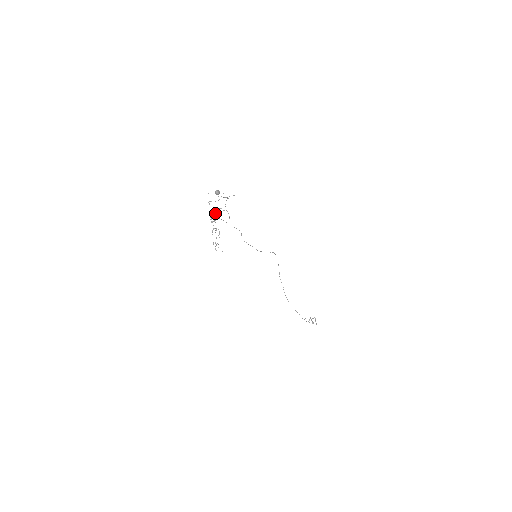
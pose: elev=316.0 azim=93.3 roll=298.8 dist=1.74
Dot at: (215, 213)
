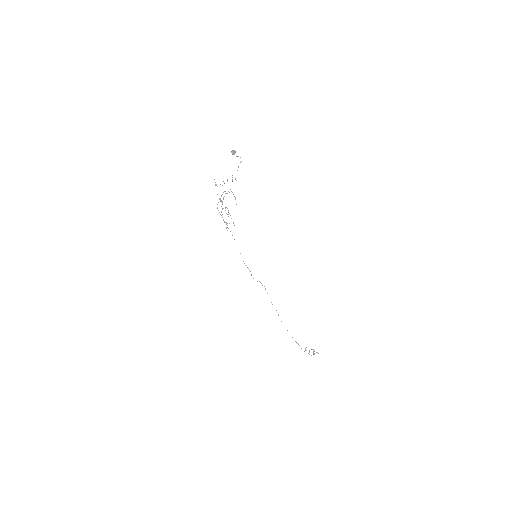
Dot at: occluded
